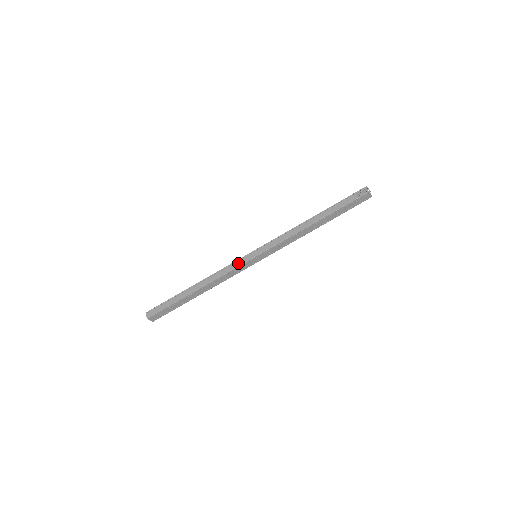
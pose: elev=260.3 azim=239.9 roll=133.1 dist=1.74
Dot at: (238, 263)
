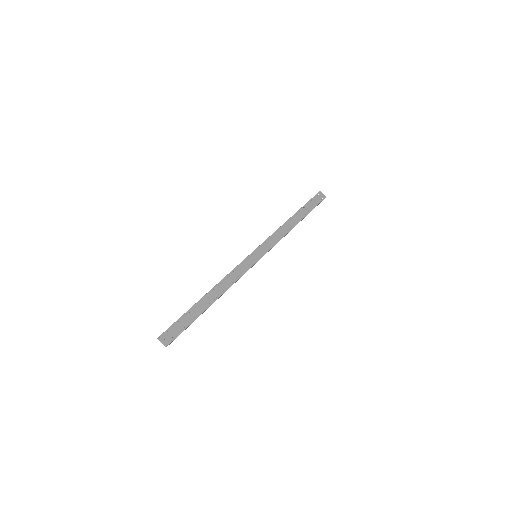
Dot at: (241, 262)
